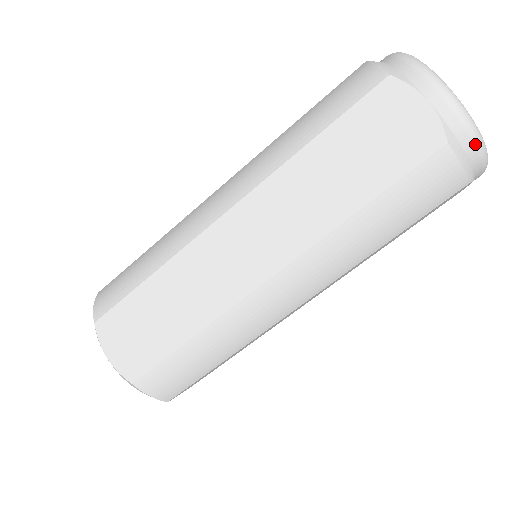
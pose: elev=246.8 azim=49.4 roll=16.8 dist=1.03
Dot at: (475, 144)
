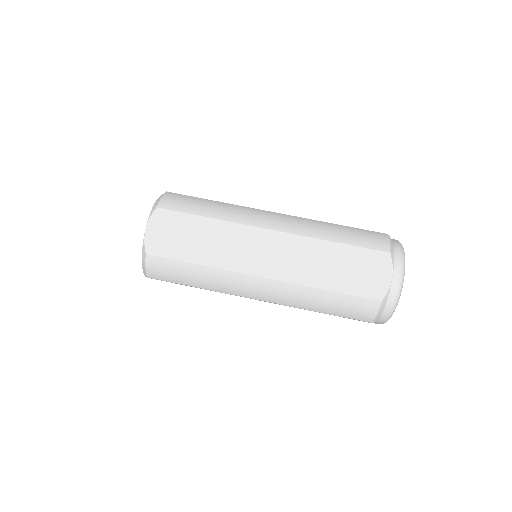
Dot at: (400, 248)
